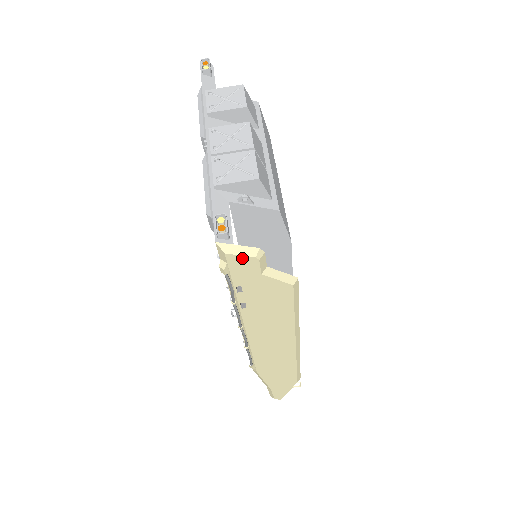
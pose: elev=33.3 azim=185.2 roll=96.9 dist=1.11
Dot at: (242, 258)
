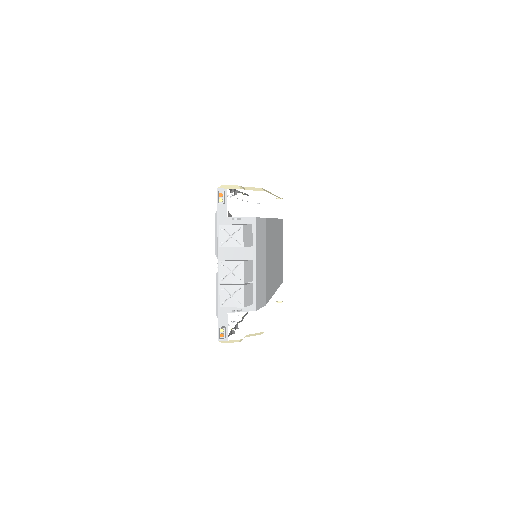
Dot at: (232, 342)
